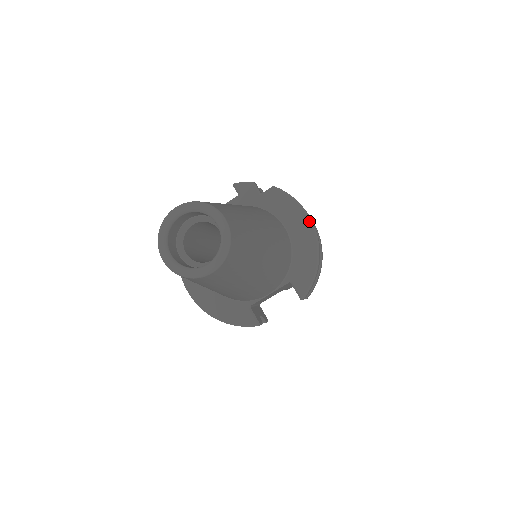
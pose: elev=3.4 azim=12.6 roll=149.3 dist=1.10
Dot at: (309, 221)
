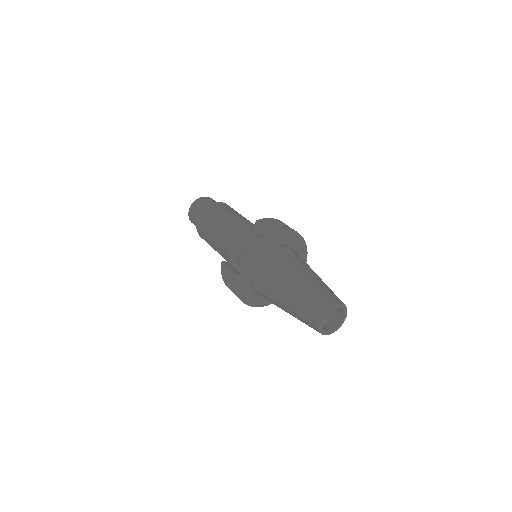
Dot at: (296, 233)
